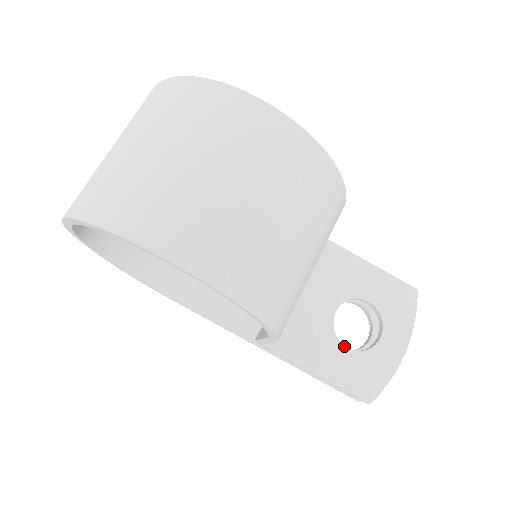
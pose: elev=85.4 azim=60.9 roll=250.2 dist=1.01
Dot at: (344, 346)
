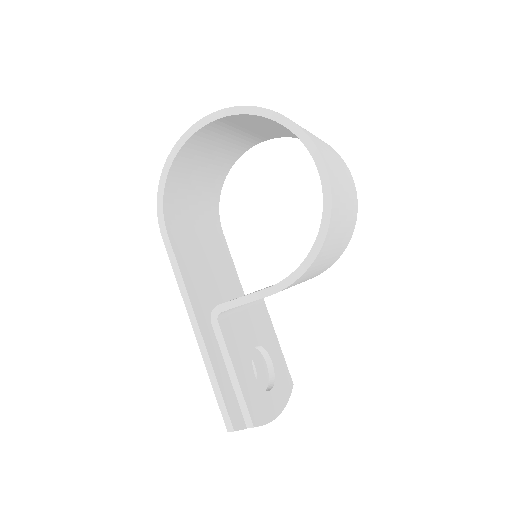
Dot at: (253, 371)
